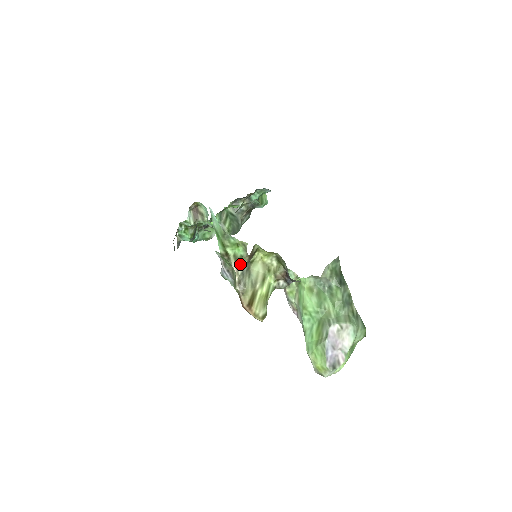
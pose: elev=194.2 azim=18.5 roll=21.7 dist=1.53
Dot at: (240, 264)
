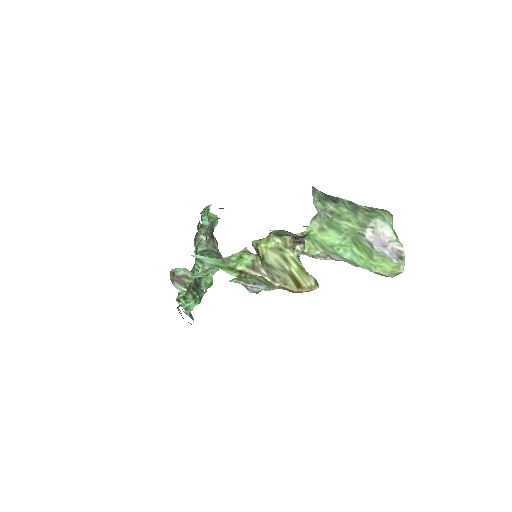
Dot at: (258, 267)
